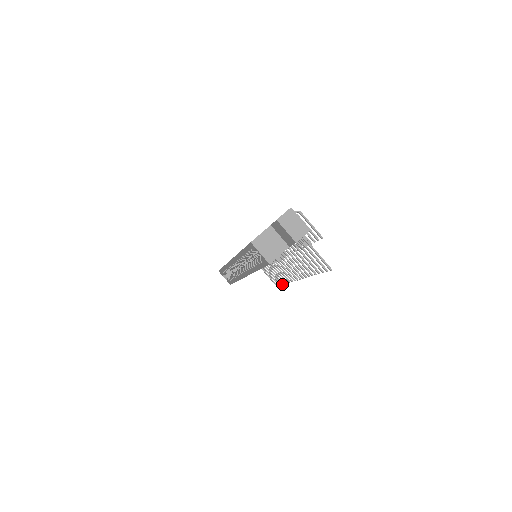
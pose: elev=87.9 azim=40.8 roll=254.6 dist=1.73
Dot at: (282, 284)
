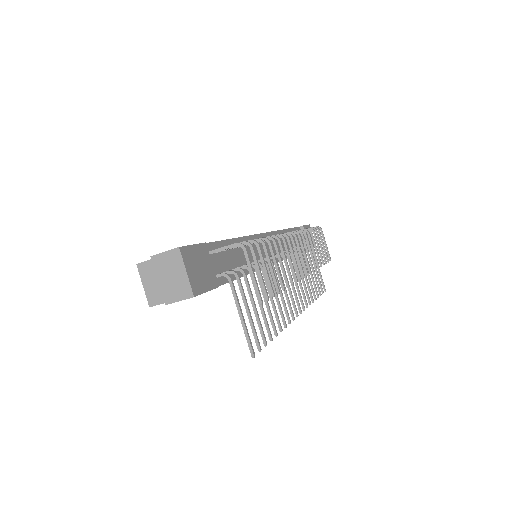
Dot at: (317, 296)
